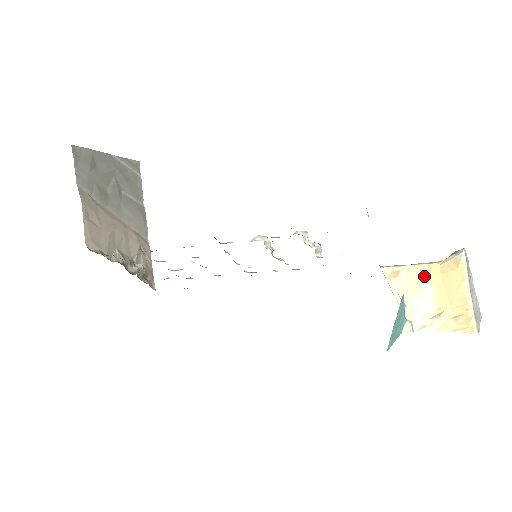
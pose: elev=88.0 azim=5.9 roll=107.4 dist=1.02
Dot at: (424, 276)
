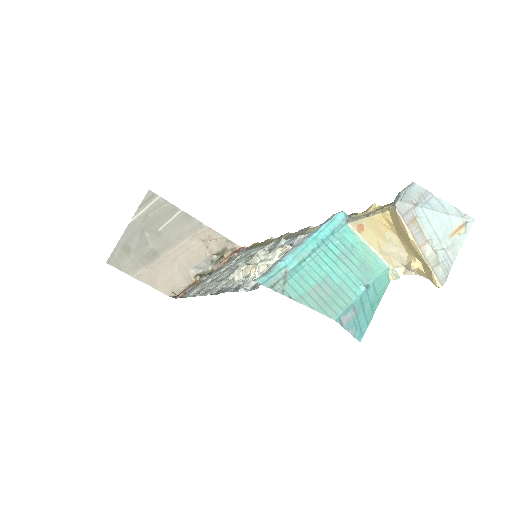
Dot at: (383, 227)
